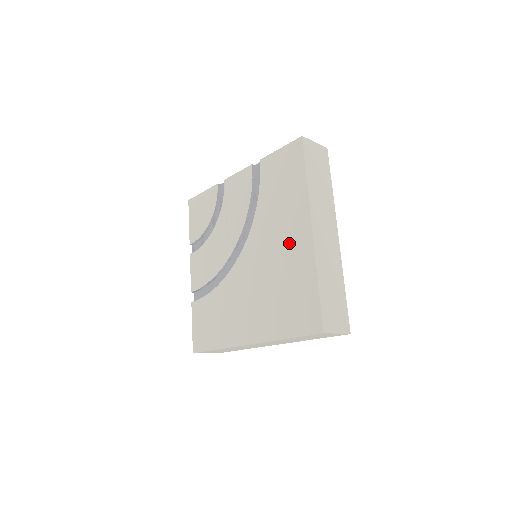
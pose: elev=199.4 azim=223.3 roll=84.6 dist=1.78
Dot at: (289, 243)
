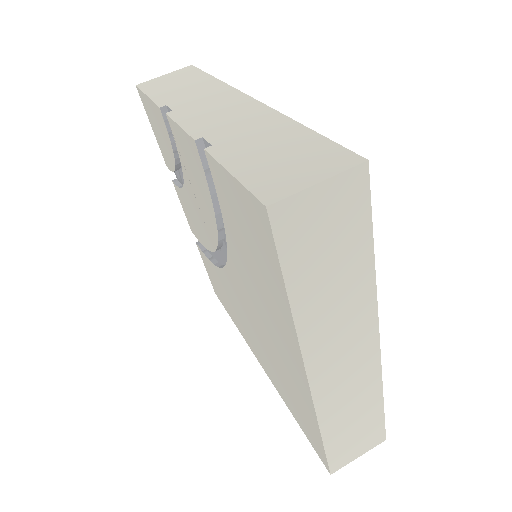
Dot at: (280, 347)
